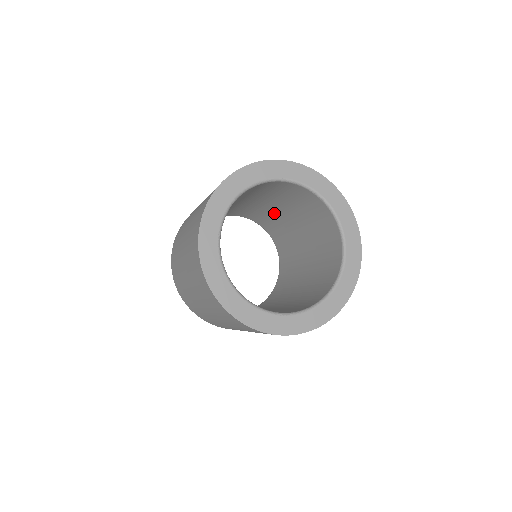
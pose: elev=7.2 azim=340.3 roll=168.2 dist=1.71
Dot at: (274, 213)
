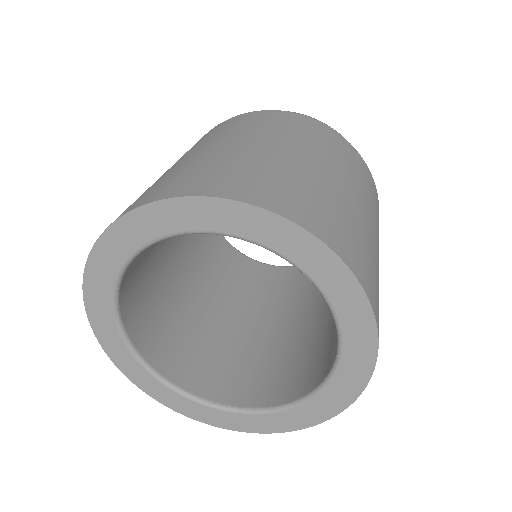
Dot at: occluded
